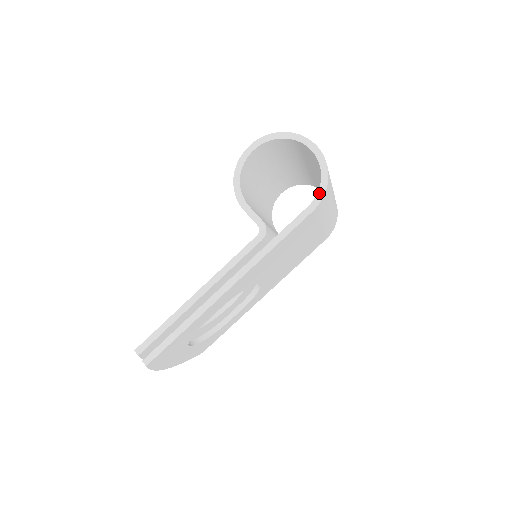
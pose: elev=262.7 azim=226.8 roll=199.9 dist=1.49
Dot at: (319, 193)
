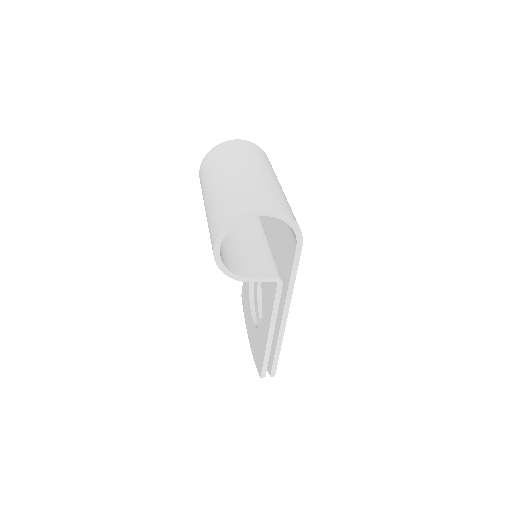
Dot at: (297, 235)
